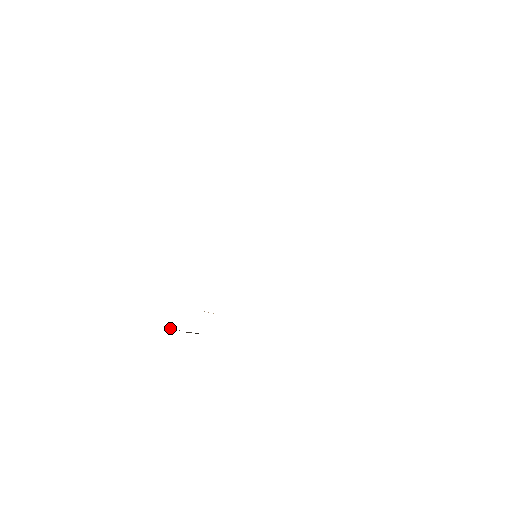
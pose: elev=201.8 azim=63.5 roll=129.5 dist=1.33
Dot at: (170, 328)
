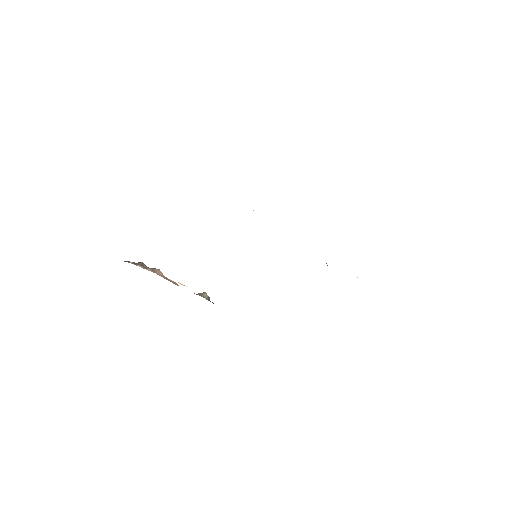
Dot at: occluded
